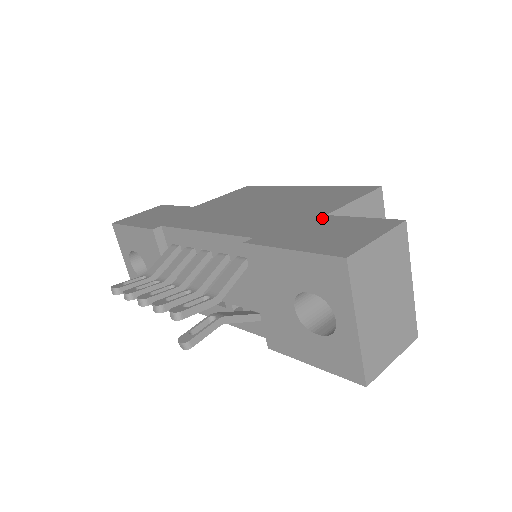
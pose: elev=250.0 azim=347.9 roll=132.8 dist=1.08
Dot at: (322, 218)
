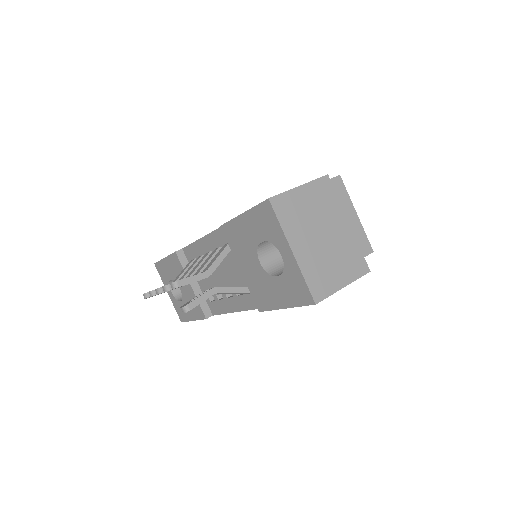
Dot at: occluded
